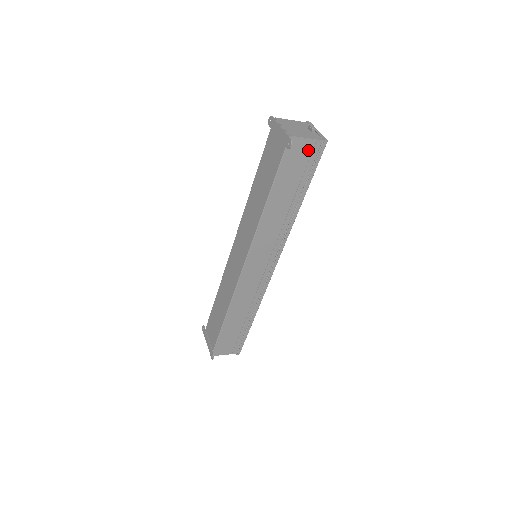
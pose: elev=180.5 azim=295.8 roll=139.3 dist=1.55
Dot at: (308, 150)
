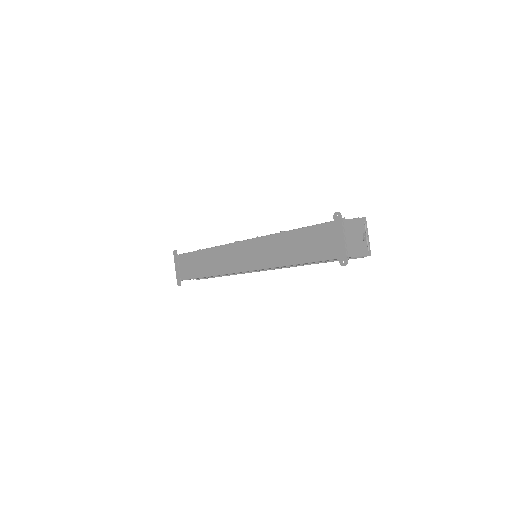
Dot at: (353, 257)
